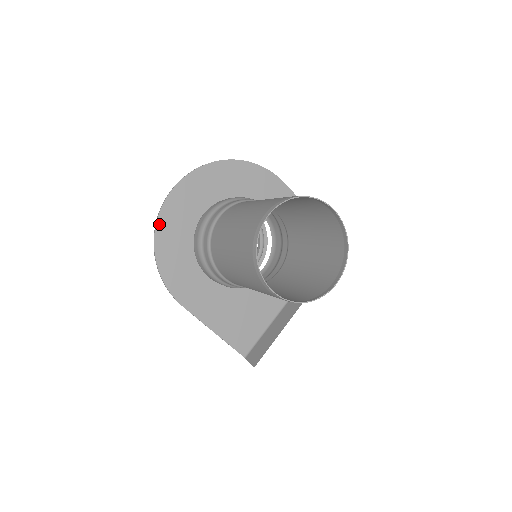
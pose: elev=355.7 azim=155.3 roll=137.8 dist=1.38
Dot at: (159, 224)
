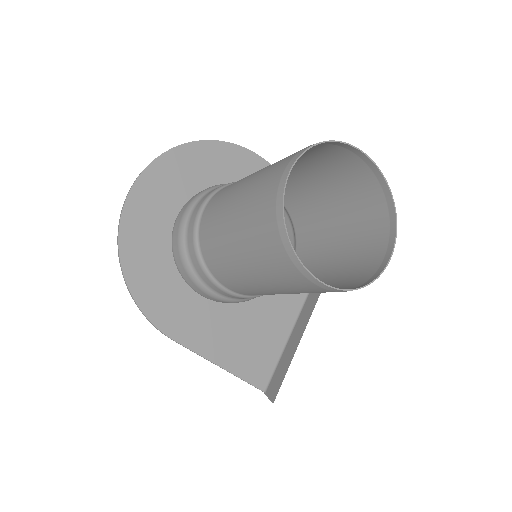
Dot at: (122, 234)
